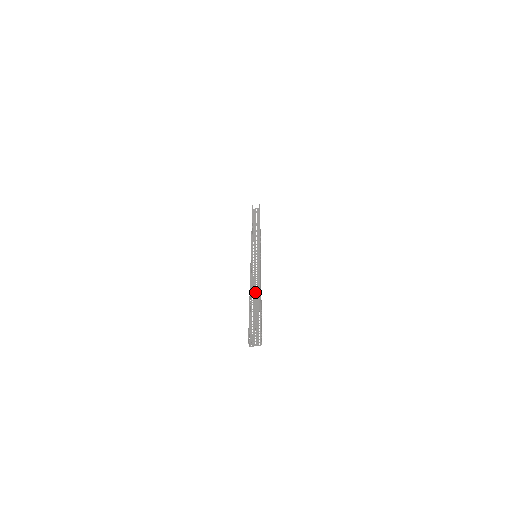
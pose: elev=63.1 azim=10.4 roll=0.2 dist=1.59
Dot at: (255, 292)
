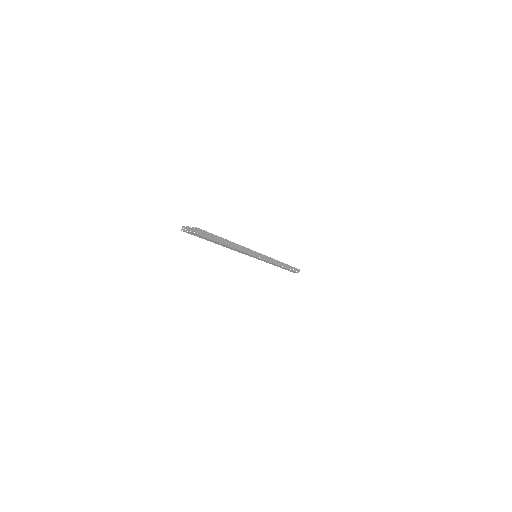
Dot at: (227, 247)
